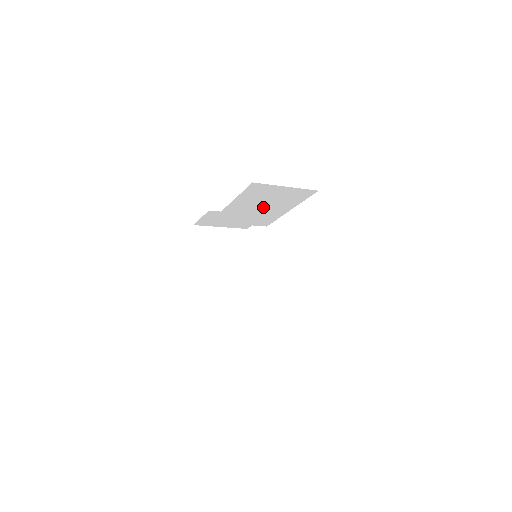
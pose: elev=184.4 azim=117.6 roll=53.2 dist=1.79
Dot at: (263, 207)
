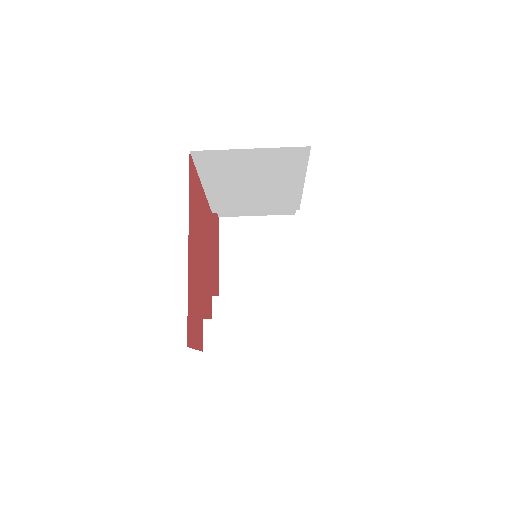
Dot at: (257, 184)
